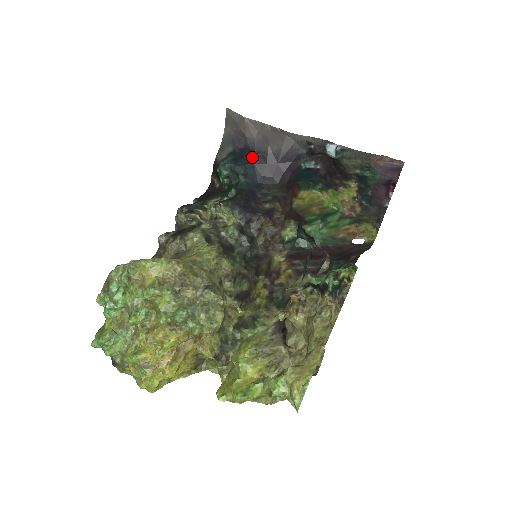
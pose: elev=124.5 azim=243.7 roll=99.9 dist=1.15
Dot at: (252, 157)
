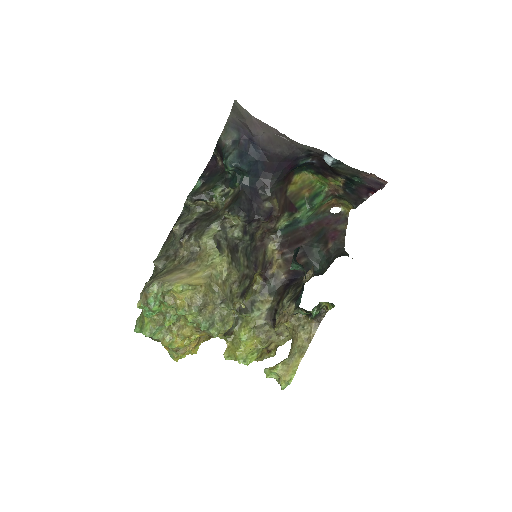
Dot at: (256, 153)
